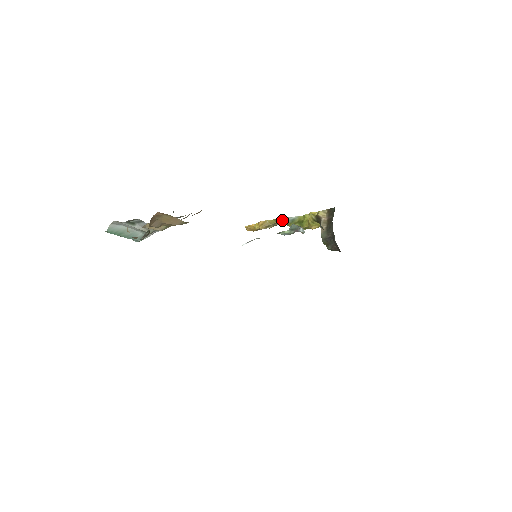
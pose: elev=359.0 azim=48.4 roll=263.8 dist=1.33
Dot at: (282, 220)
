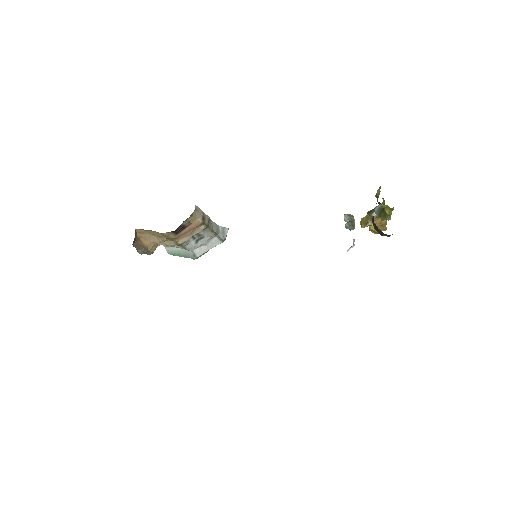
Dot at: (373, 212)
